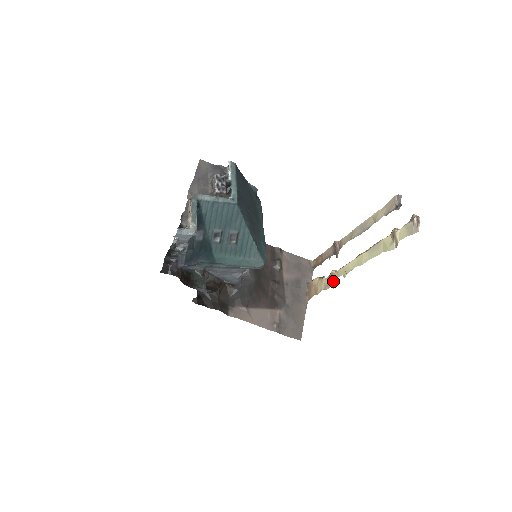
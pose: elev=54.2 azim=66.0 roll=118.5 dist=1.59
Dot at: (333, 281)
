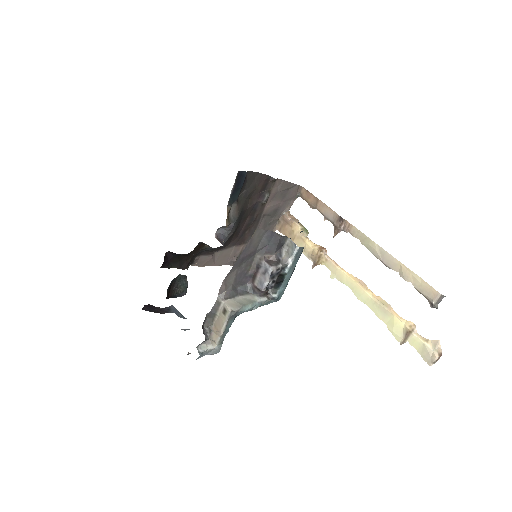
Dot at: (317, 263)
